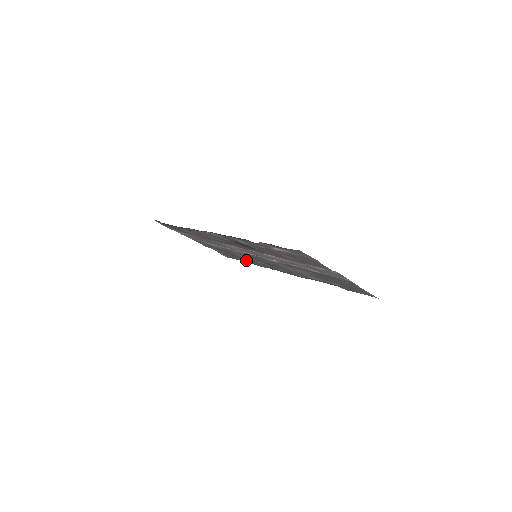
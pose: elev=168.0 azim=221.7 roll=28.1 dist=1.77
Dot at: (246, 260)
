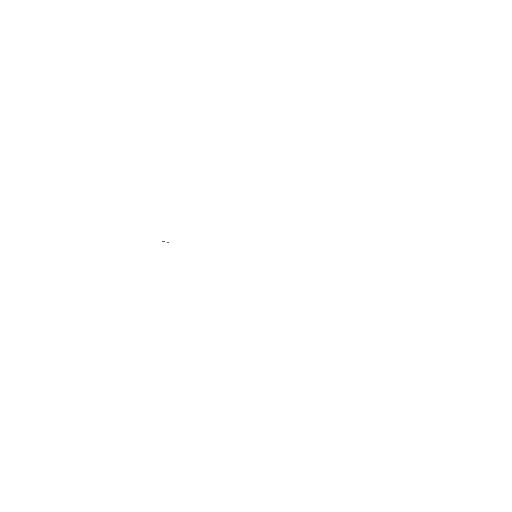
Dot at: occluded
